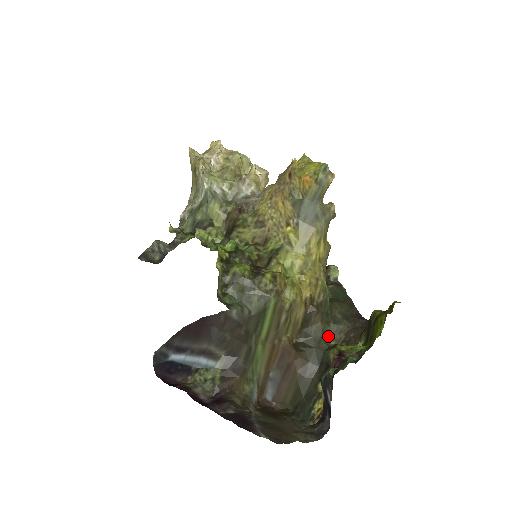
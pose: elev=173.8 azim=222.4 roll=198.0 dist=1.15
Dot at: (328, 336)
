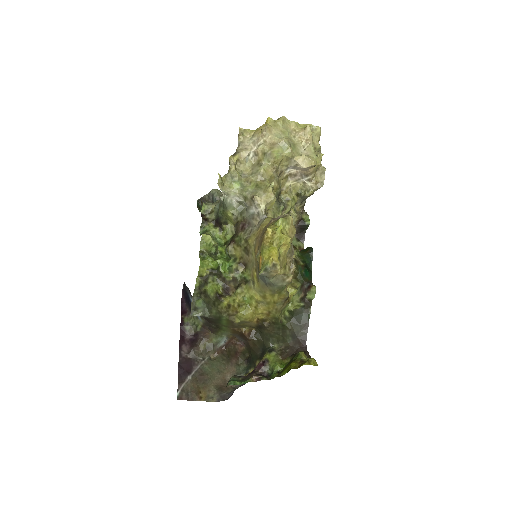
Dot at: (275, 340)
